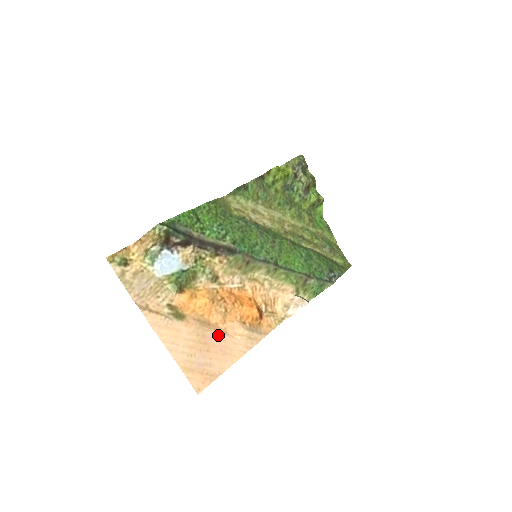
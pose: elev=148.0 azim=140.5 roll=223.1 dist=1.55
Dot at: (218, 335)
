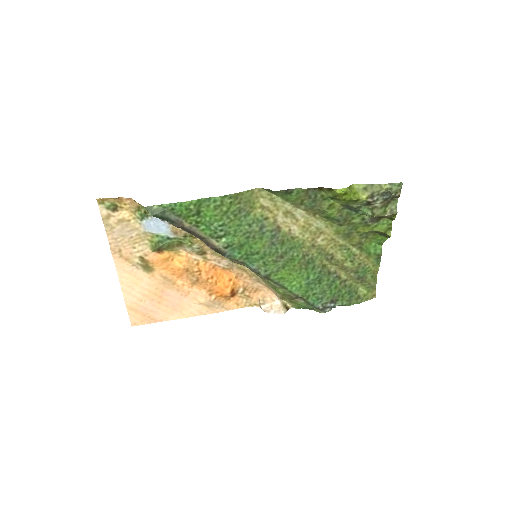
Dot at: (177, 295)
